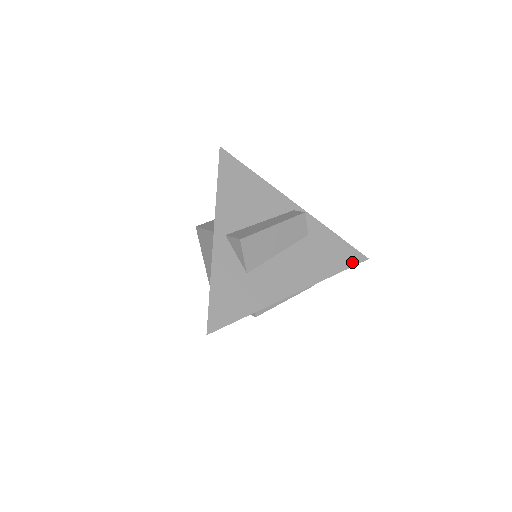
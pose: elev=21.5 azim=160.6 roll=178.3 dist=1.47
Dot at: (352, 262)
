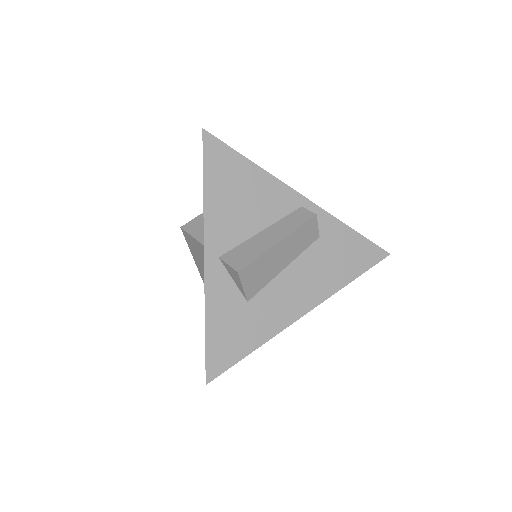
Dot at: (370, 262)
